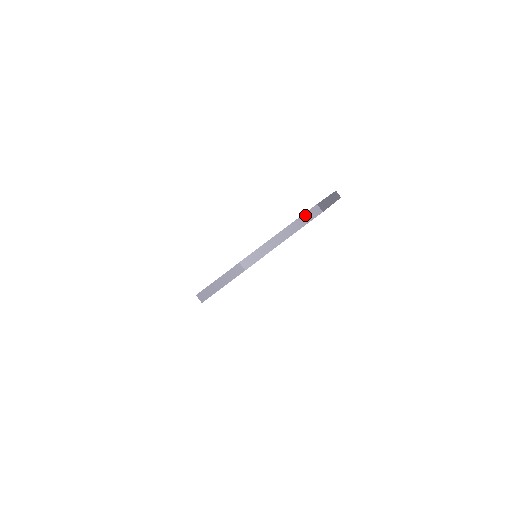
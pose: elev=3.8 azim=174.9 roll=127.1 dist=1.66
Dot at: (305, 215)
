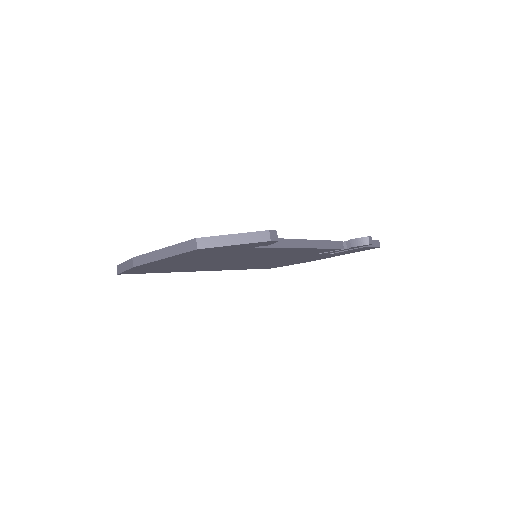
Dot at: (184, 243)
